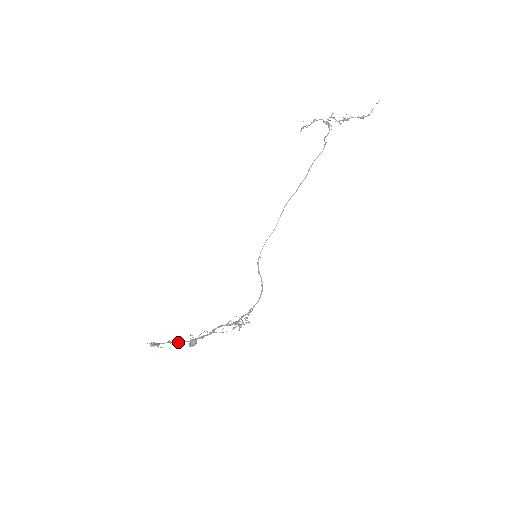
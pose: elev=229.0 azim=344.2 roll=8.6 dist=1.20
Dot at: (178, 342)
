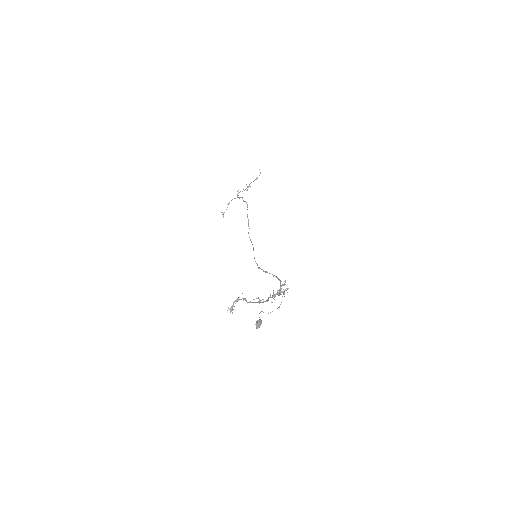
Dot at: (250, 302)
